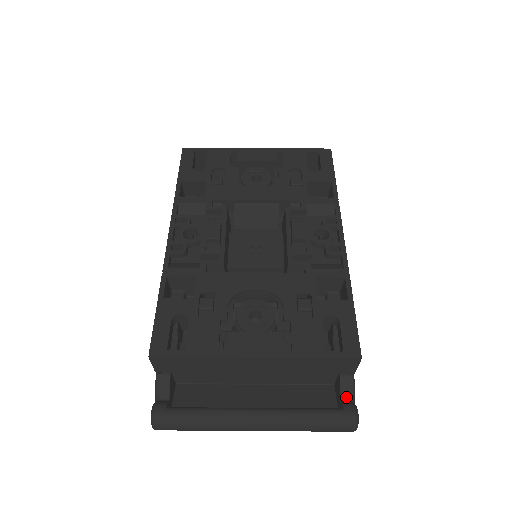
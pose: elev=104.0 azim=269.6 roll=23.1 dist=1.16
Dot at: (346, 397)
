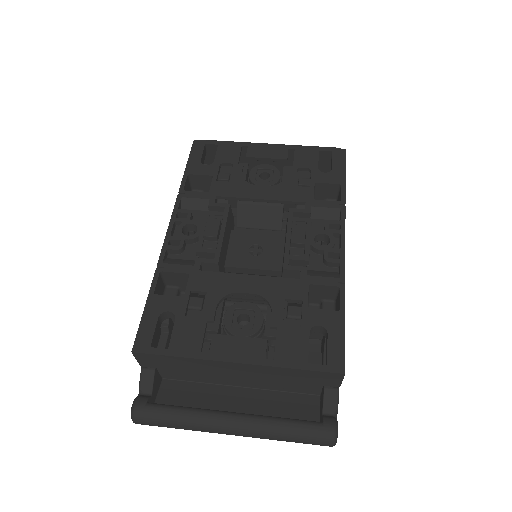
Dot at: (328, 410)
